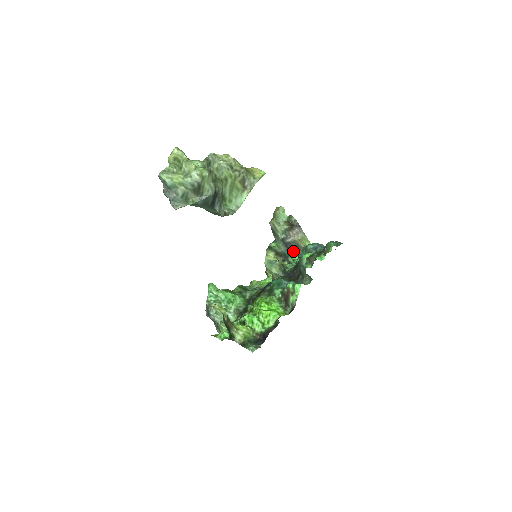
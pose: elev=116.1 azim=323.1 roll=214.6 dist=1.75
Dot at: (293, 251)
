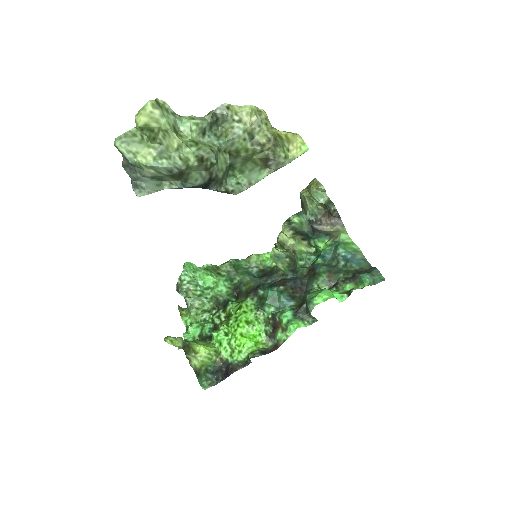
Dot at: (320, 236)
